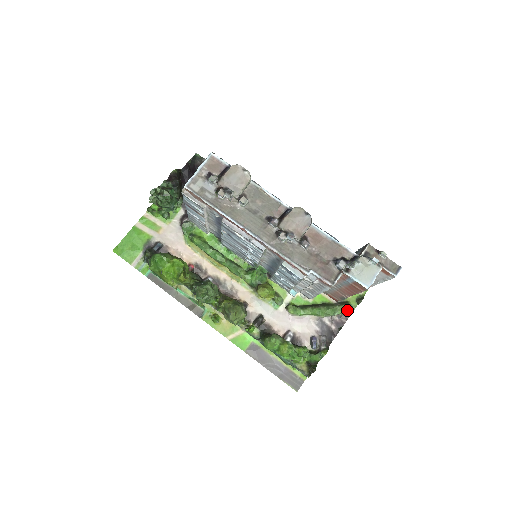
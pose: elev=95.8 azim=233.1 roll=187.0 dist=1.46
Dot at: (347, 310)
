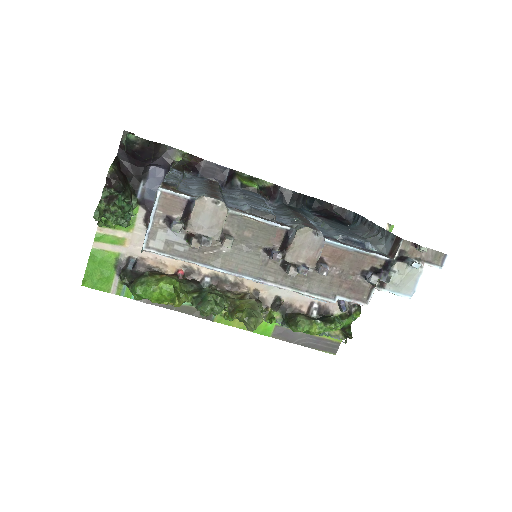
Dot at: occluded
